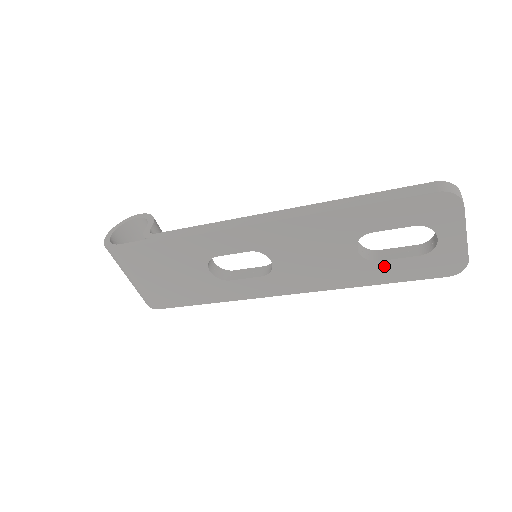
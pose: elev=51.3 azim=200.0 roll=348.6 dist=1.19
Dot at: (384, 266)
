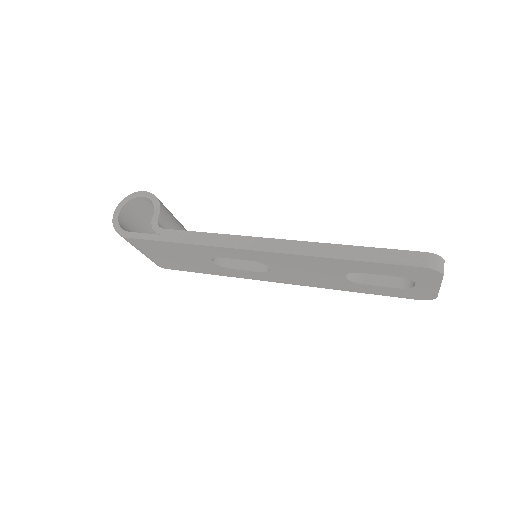
Dot at: (366, 287)
